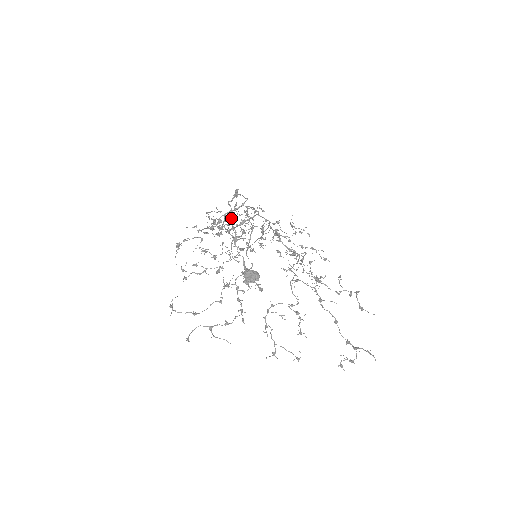
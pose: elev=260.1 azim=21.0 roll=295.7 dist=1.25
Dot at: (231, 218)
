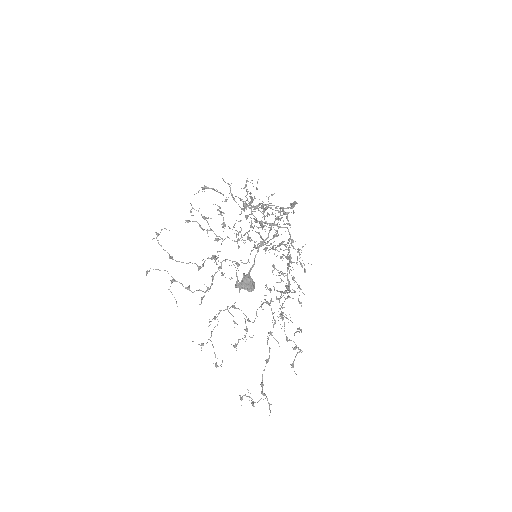
Dot at: occluded
